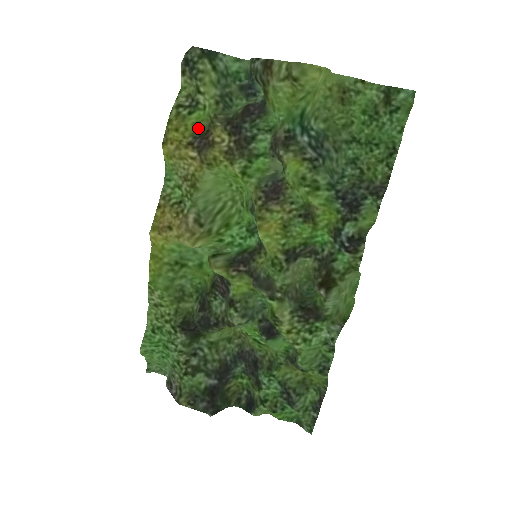
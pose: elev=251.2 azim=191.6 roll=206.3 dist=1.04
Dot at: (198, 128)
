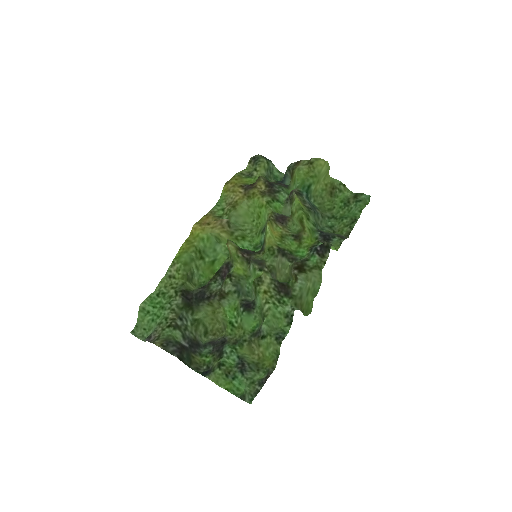
Dot at: (248, 183)
